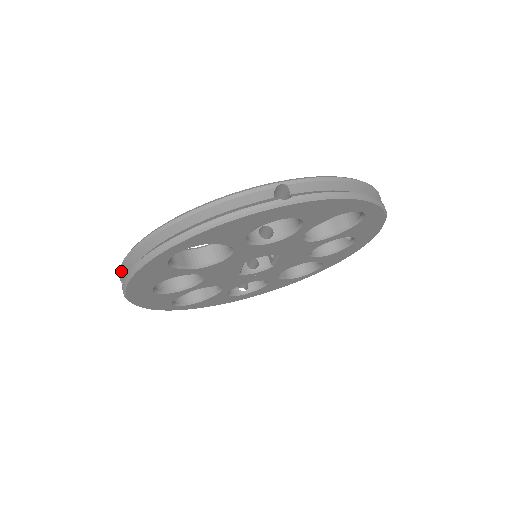
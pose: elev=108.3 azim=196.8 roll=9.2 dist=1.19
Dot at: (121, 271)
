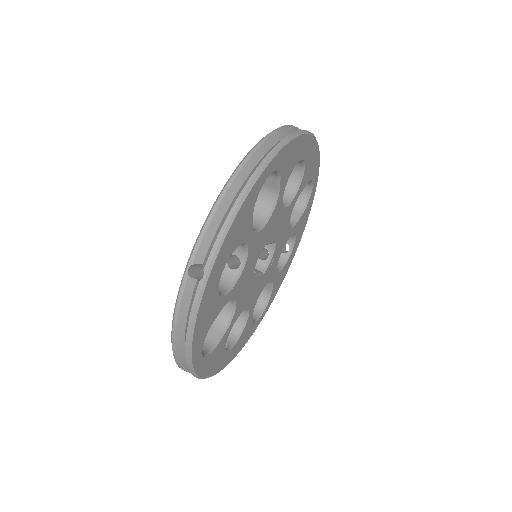
Dot at: occluded
